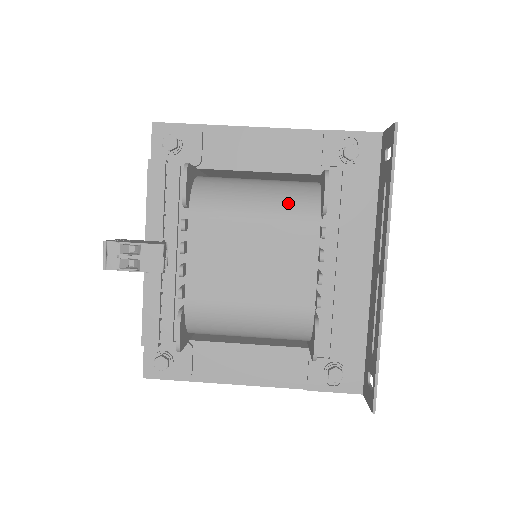
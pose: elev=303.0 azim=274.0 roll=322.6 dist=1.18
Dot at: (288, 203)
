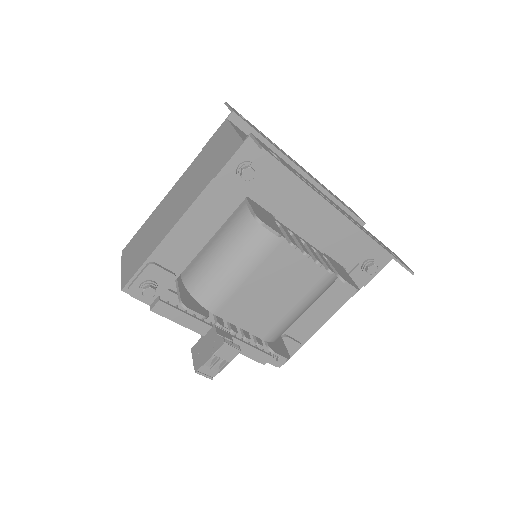
Dot at: (253, 248)
